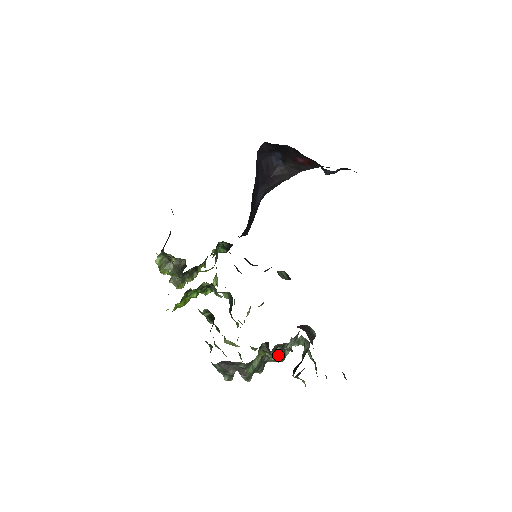
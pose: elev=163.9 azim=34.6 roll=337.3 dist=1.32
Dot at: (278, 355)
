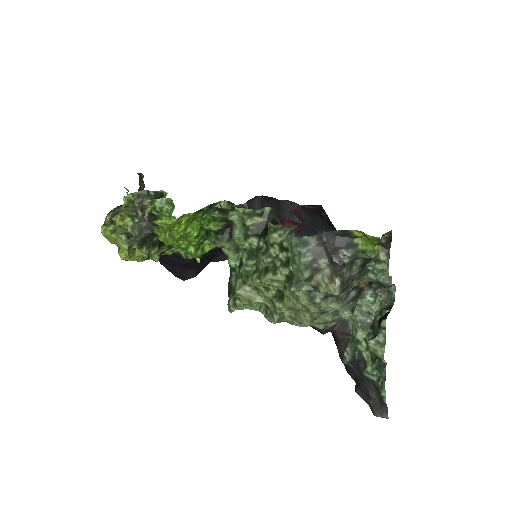
Dot at: (352, 300)
